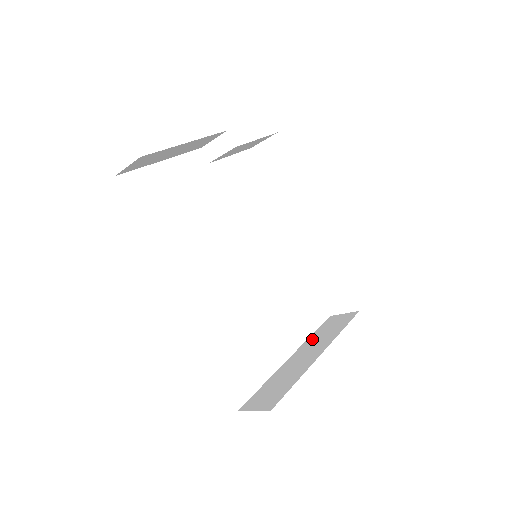
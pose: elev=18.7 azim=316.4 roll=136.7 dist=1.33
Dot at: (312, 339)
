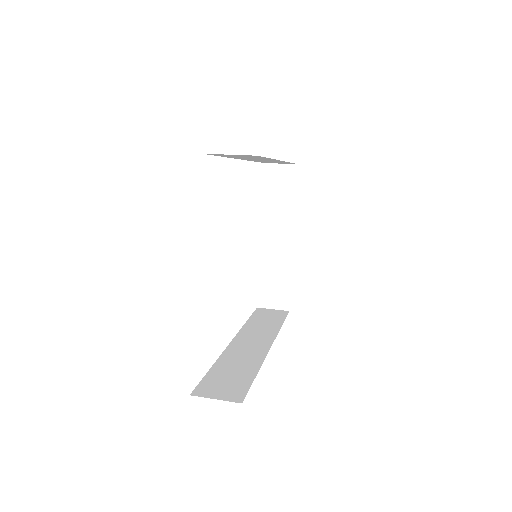
Dot at: (268, 211)
